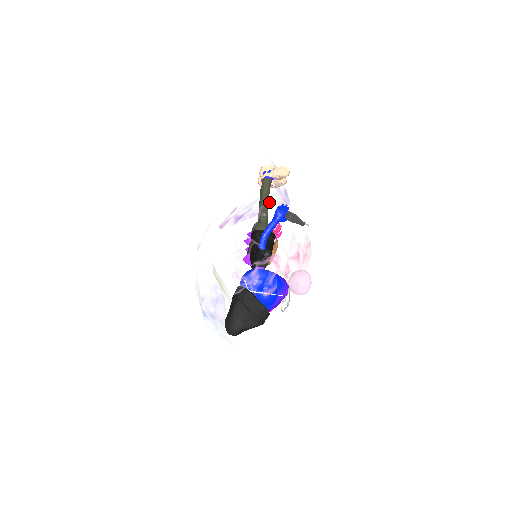
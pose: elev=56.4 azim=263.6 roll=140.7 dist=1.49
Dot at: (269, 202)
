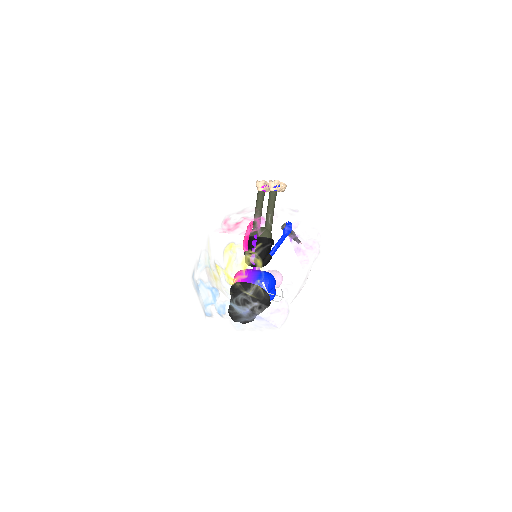
Dot at: (322, 240)
